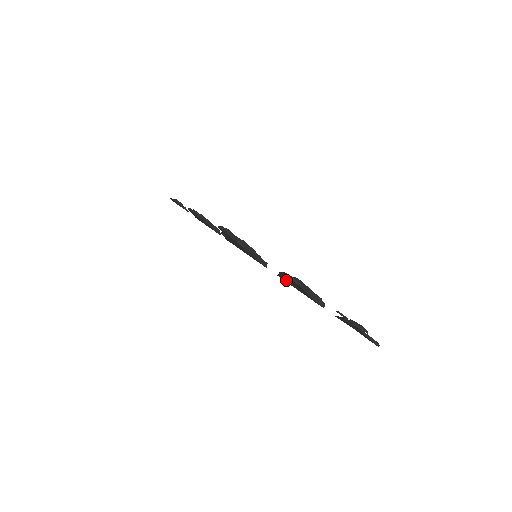
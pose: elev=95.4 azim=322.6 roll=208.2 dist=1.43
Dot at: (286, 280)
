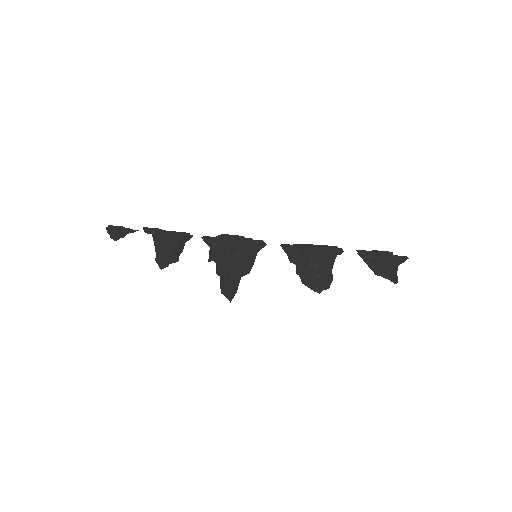
Dot at: (299, 260)
